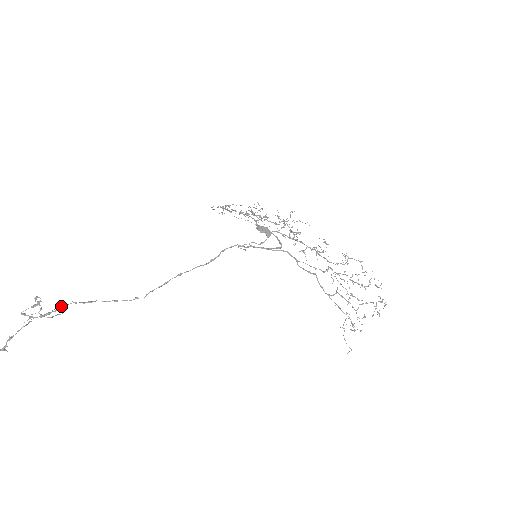
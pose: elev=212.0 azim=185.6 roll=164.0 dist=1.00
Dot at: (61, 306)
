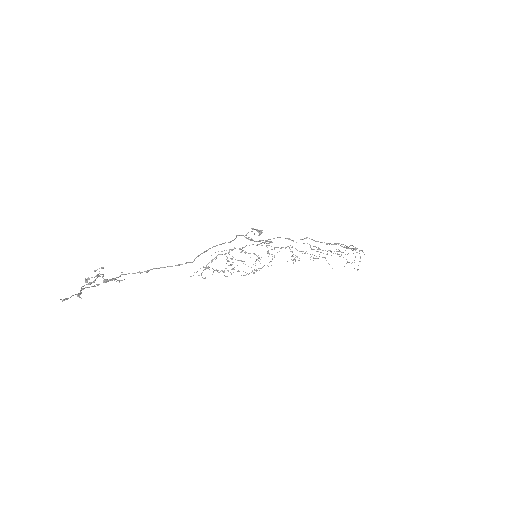
Dot at: occluded
